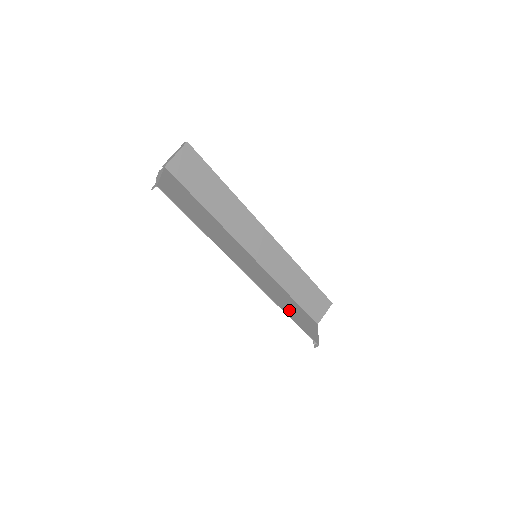
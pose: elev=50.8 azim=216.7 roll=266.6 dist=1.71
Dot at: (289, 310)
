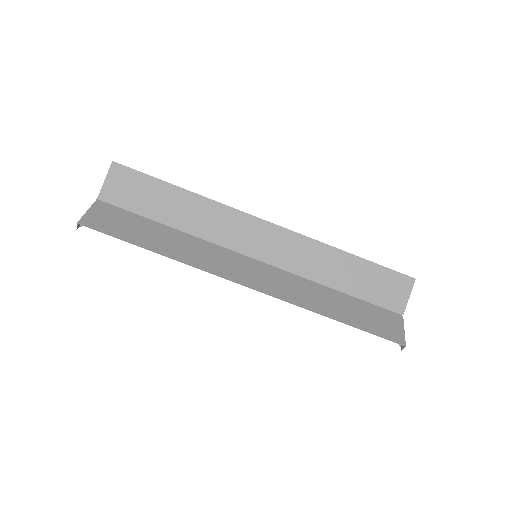
Dot at: (333, 310)
